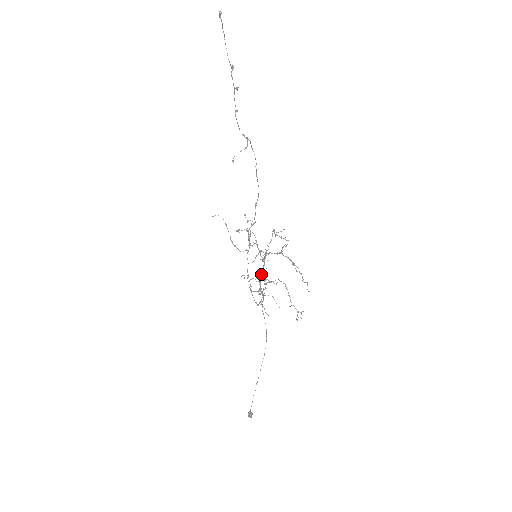
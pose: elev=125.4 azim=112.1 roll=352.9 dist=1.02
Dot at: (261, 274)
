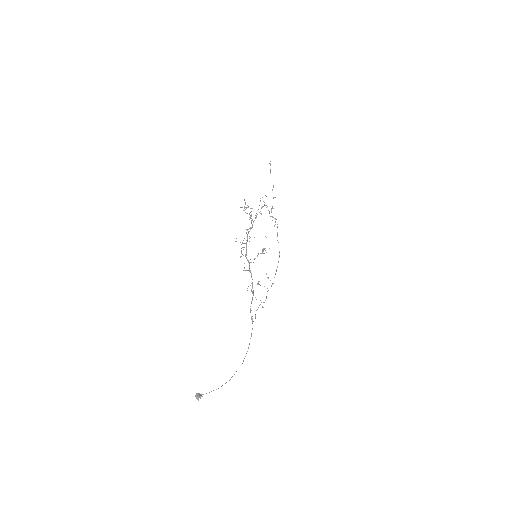
Dot at: occluded
